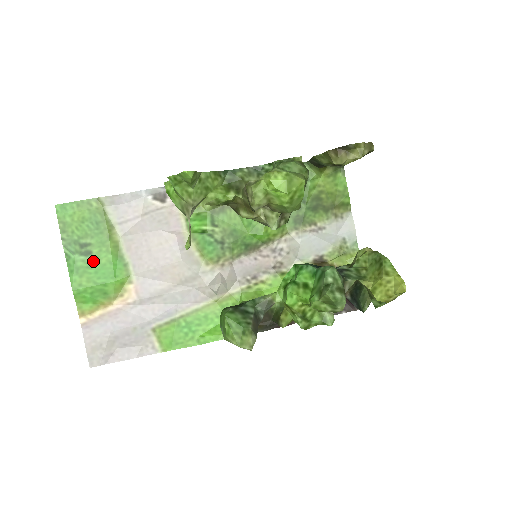
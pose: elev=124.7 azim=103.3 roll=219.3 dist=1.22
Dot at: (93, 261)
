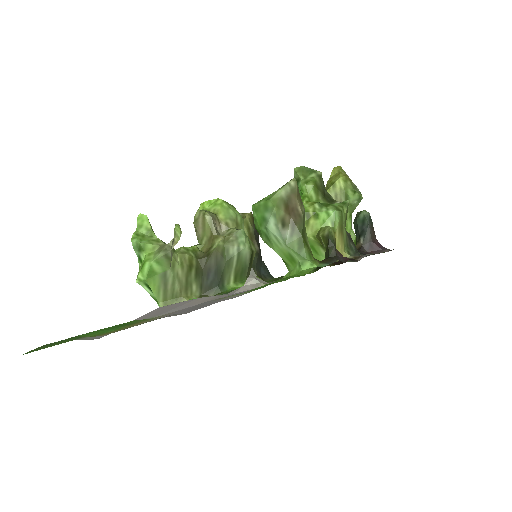
Dot at: occluded
